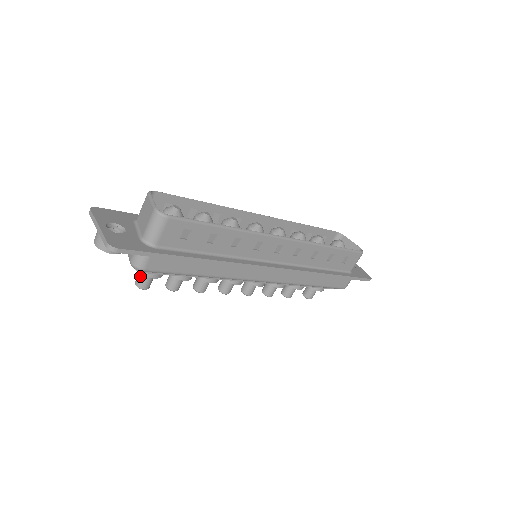
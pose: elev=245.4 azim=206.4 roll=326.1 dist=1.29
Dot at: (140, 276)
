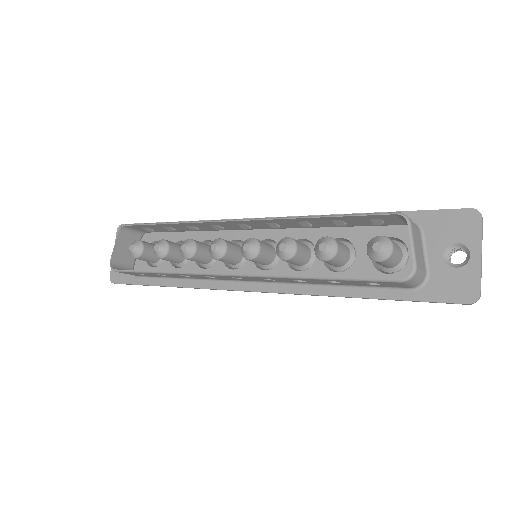
Dot at: occluded
